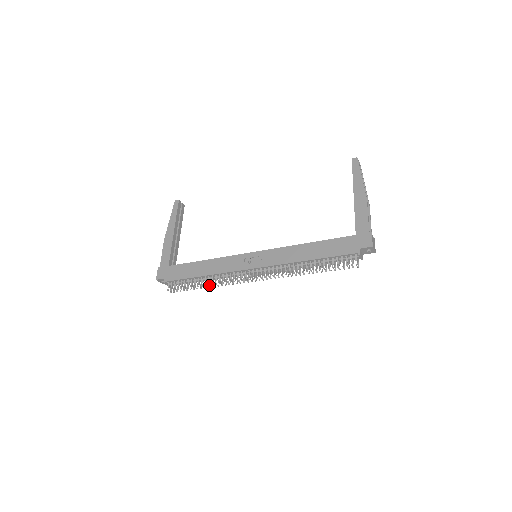
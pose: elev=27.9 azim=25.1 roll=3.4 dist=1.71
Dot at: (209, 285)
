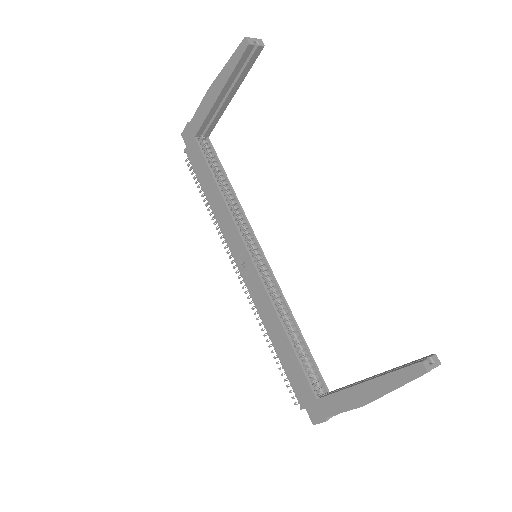
Dot at: (210, 215)
